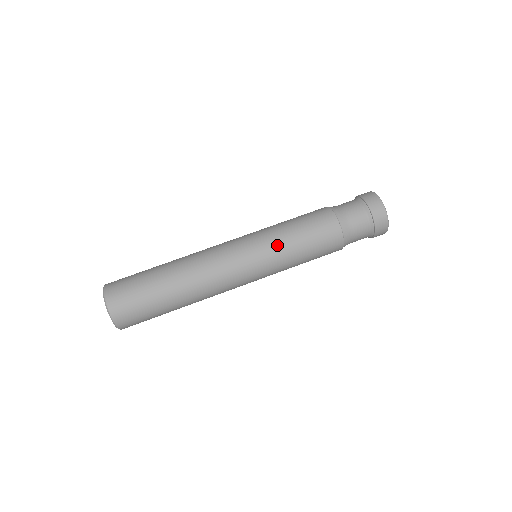
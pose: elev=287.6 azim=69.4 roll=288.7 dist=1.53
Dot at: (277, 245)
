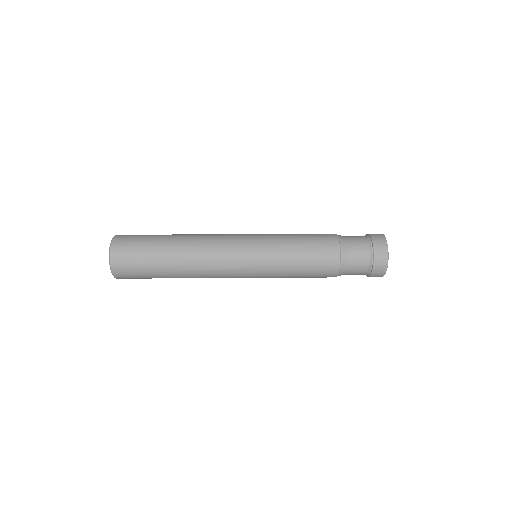
Dot at: (275, 234)
